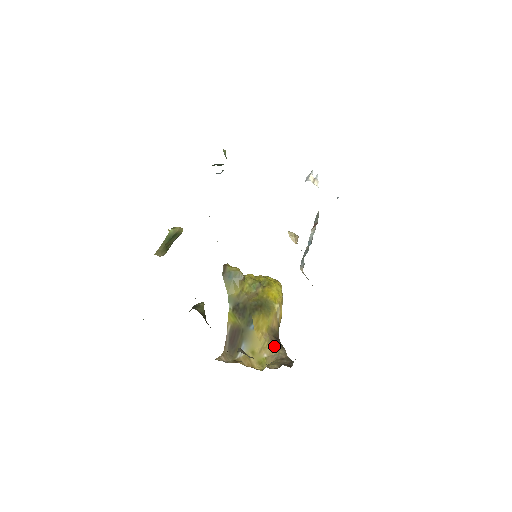
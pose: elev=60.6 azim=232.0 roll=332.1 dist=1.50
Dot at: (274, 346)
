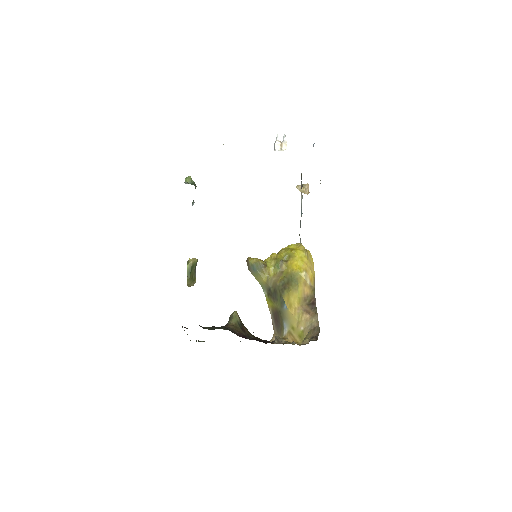
Dot at: (307, 316)
